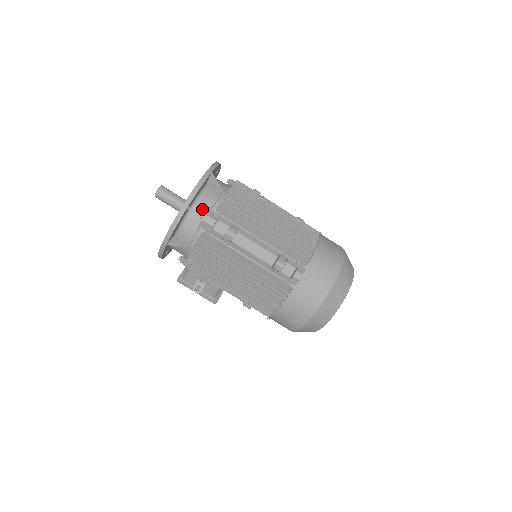
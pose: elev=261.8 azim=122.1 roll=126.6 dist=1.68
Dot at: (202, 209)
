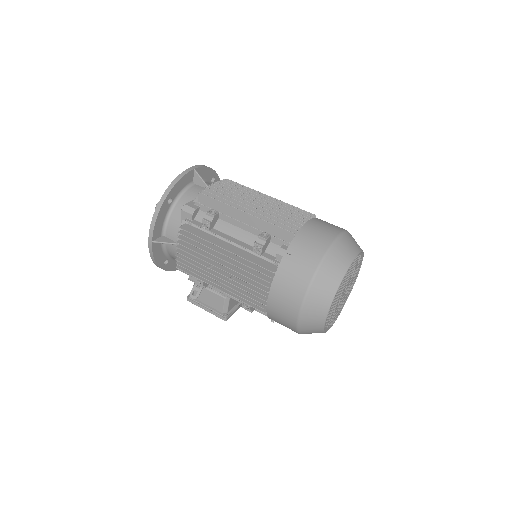
Dot at: (185, 203)
